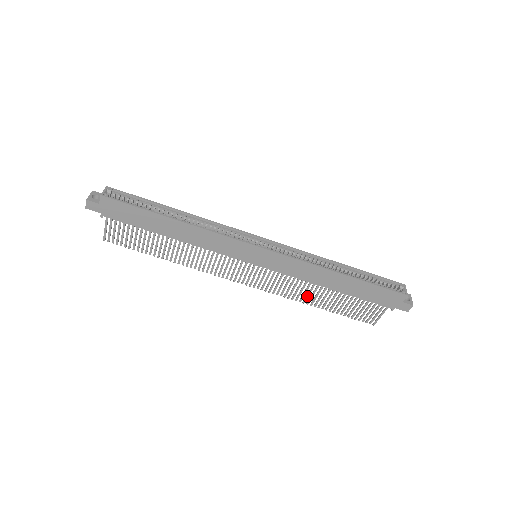
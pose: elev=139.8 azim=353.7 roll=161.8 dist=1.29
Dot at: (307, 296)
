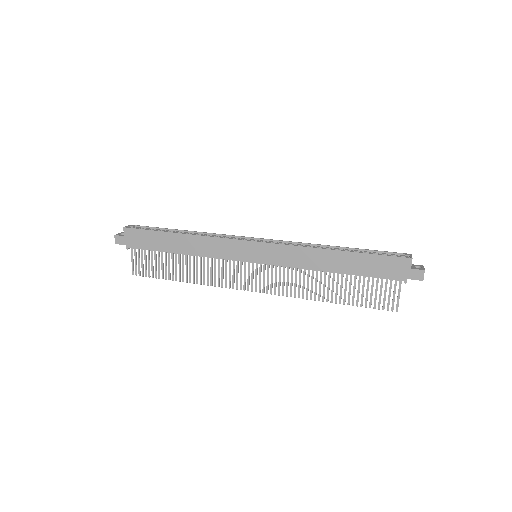
Dot at: (315, 290)
